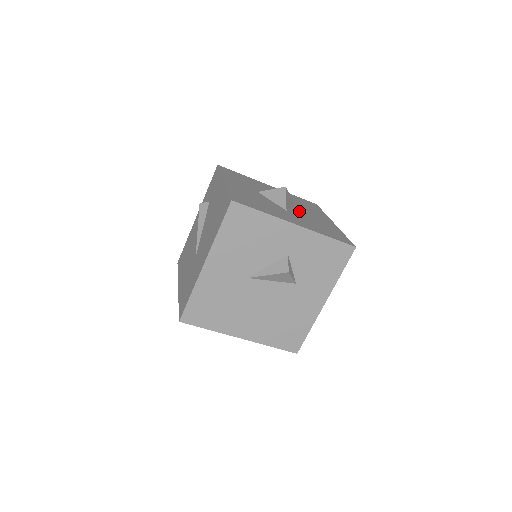
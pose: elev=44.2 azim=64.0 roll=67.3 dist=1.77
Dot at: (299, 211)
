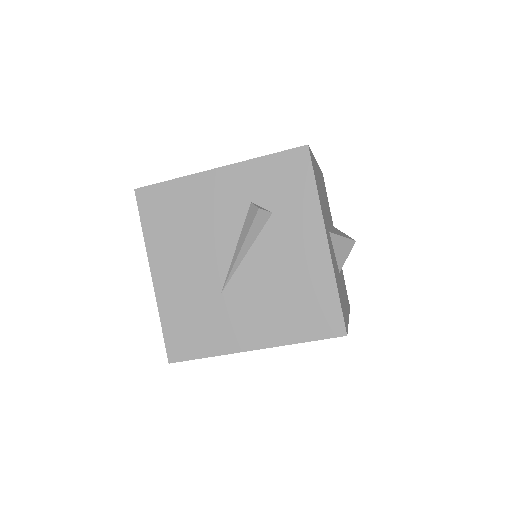
Dot at: occluded
